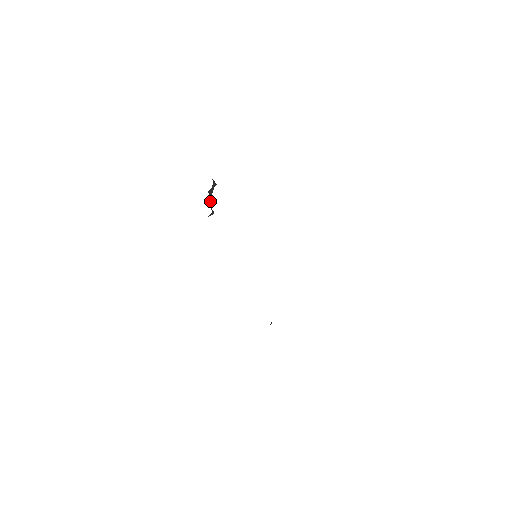
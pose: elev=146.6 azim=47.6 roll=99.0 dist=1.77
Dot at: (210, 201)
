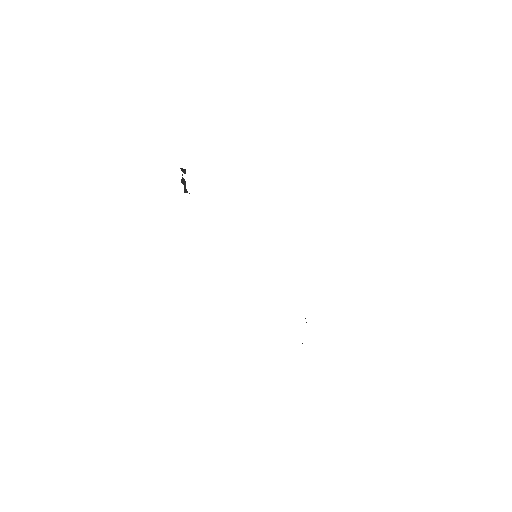
Dot at: (184, 187)
